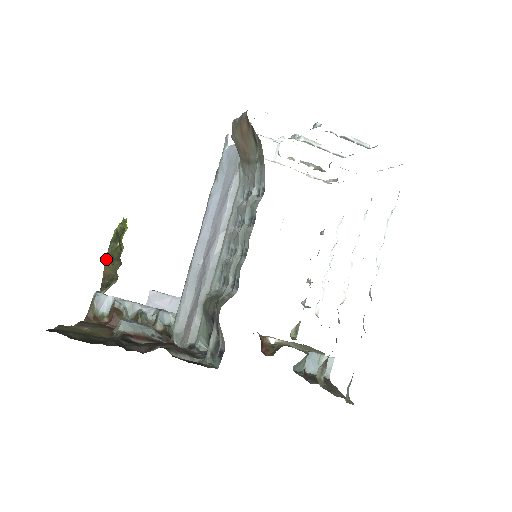
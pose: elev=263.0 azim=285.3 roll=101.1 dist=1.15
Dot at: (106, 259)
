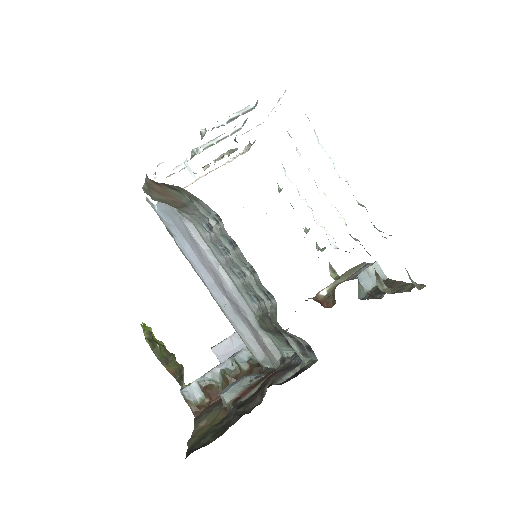
Dot at: (162, 364)
